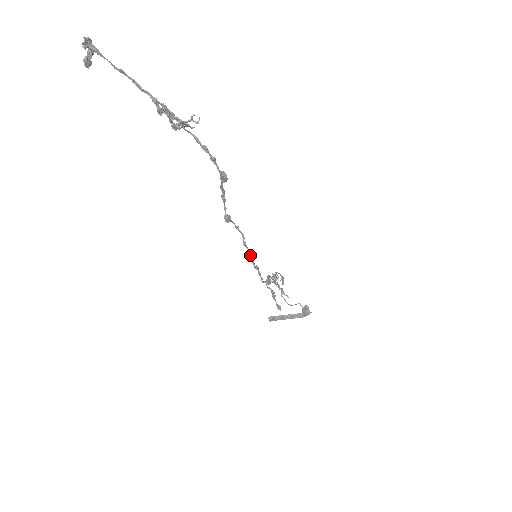
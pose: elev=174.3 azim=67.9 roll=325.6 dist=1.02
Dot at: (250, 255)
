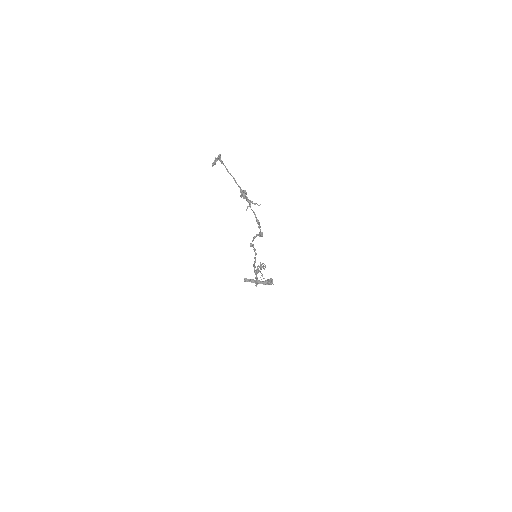
Dot at: (255, 262)
